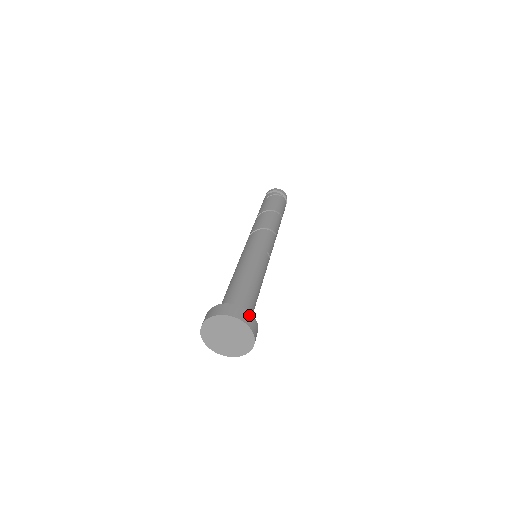
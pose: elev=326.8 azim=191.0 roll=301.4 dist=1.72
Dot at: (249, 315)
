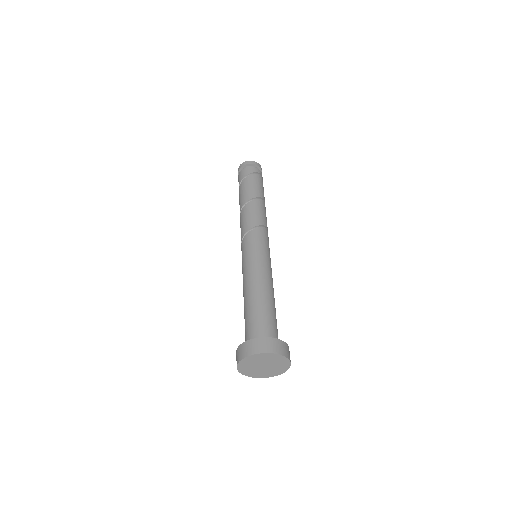
Dot at: occluded
